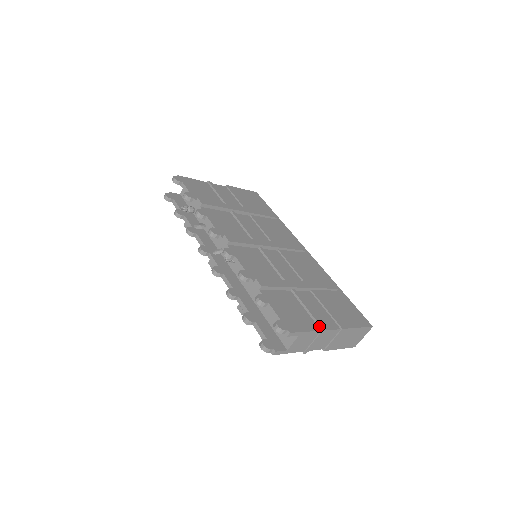
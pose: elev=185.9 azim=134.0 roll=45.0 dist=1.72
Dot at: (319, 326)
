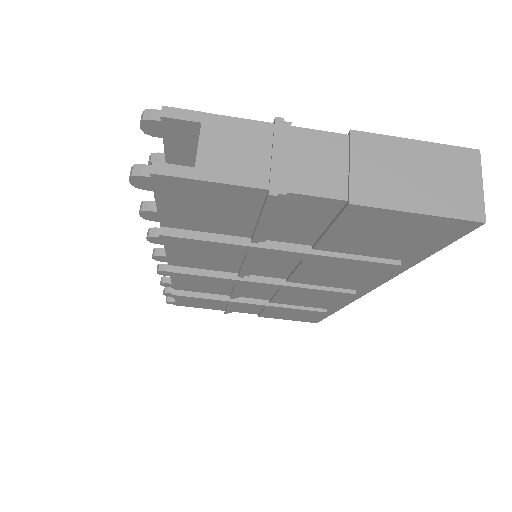
Dot at: (272, 127)
